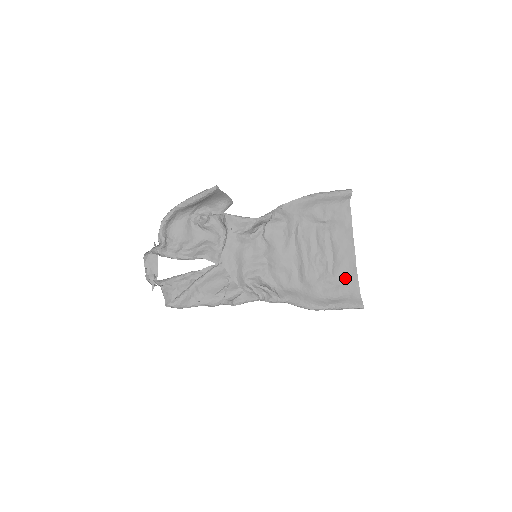
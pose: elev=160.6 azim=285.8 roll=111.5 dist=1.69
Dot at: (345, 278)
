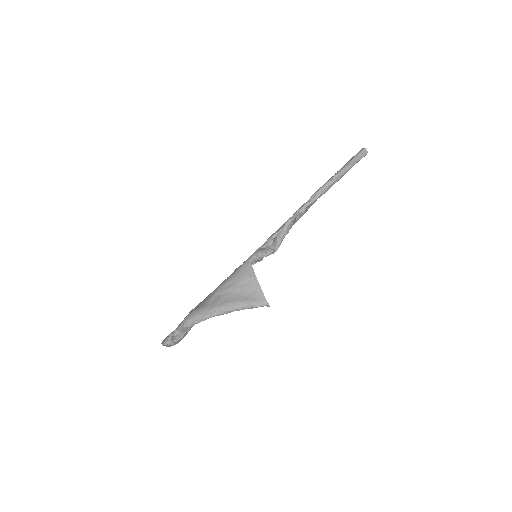
Dot at: occluded
